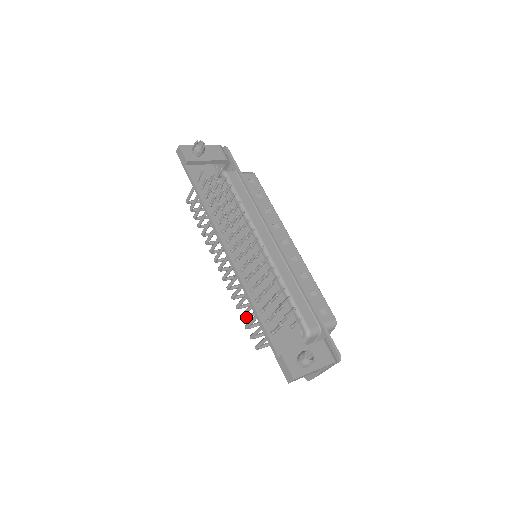
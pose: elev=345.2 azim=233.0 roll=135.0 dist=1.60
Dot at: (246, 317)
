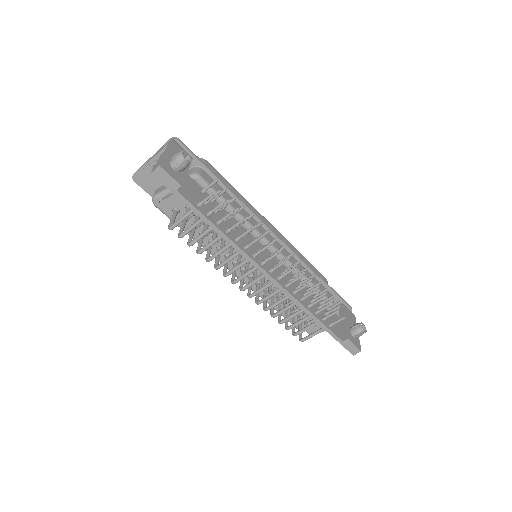
Dot at: occluded
